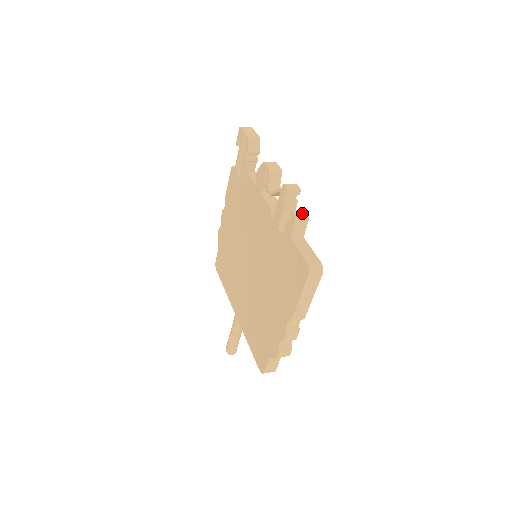
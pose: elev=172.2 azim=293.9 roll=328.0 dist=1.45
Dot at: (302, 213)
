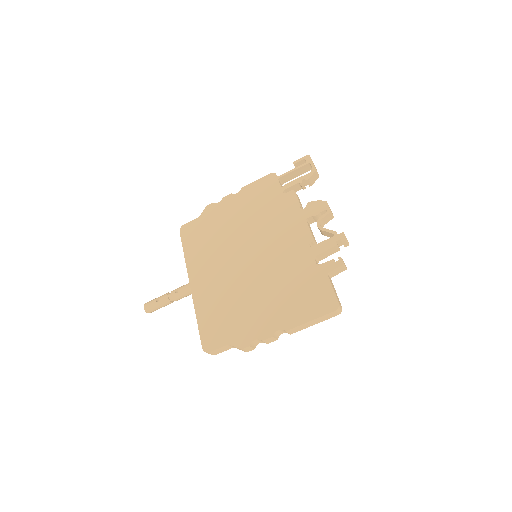
Dot at: occluded
